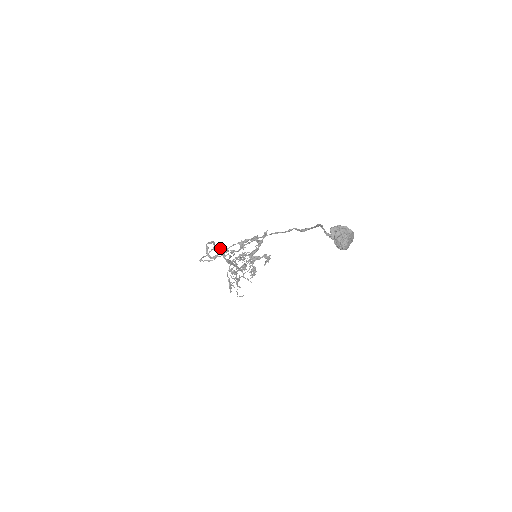
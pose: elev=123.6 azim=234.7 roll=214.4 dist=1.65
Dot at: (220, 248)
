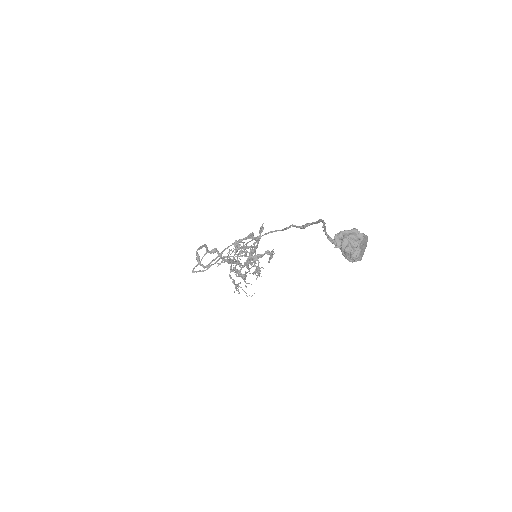
Dot at: (214, 250)
